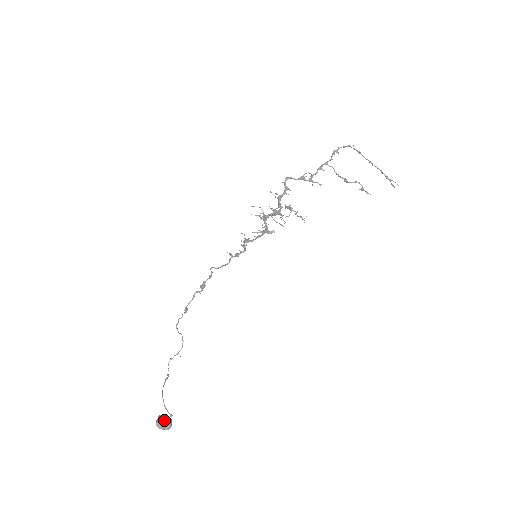
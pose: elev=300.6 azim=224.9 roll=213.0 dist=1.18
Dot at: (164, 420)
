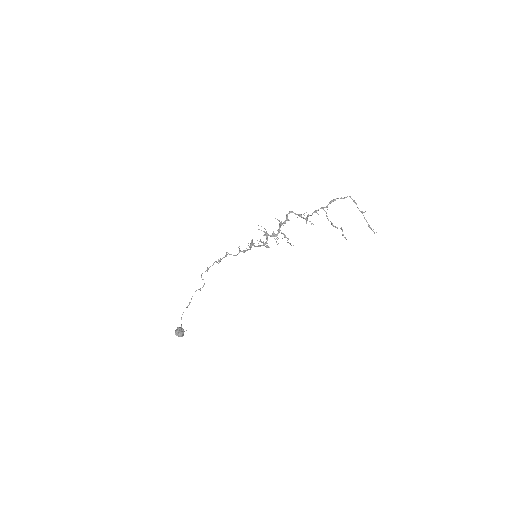
Dot at: (179, 333)
